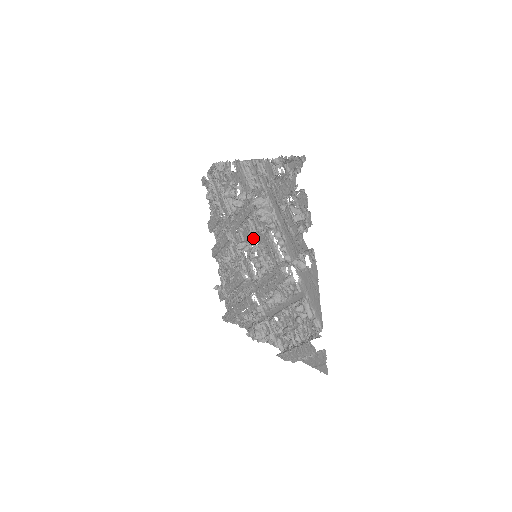
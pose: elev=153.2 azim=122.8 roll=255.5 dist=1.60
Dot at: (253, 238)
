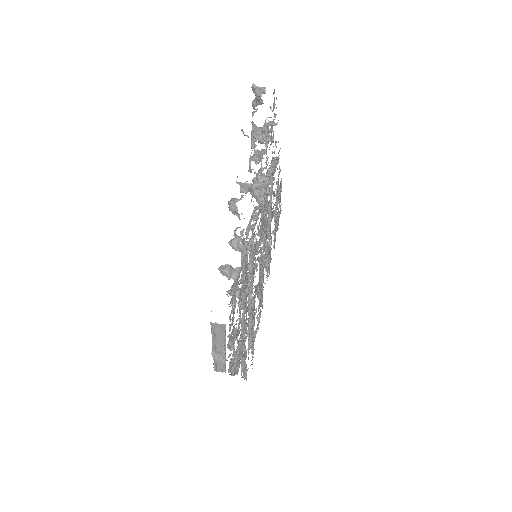
Dot at: occluded
